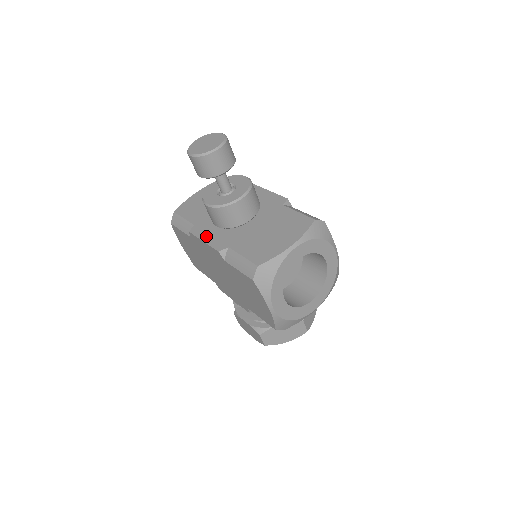
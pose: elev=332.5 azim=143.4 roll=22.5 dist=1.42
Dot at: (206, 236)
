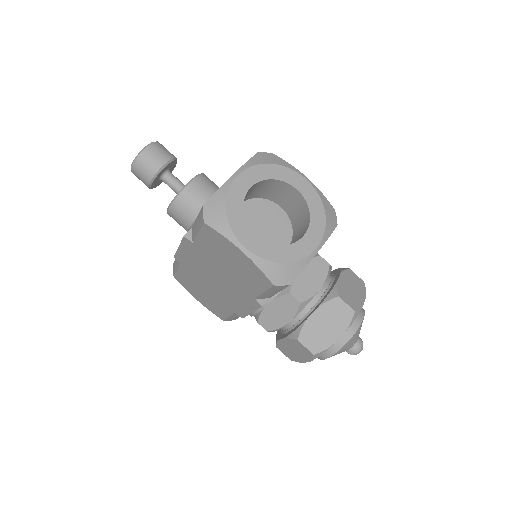
Dot at: occluded
